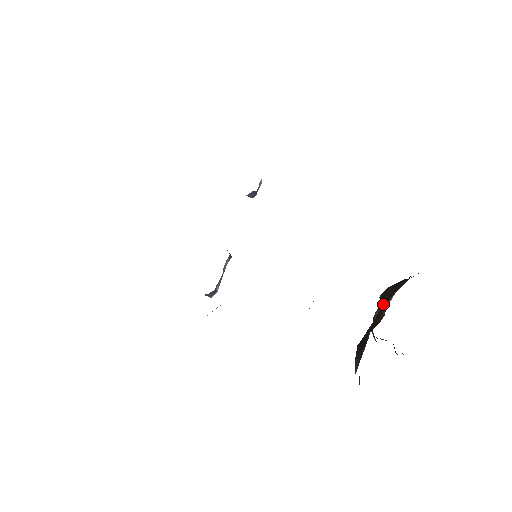
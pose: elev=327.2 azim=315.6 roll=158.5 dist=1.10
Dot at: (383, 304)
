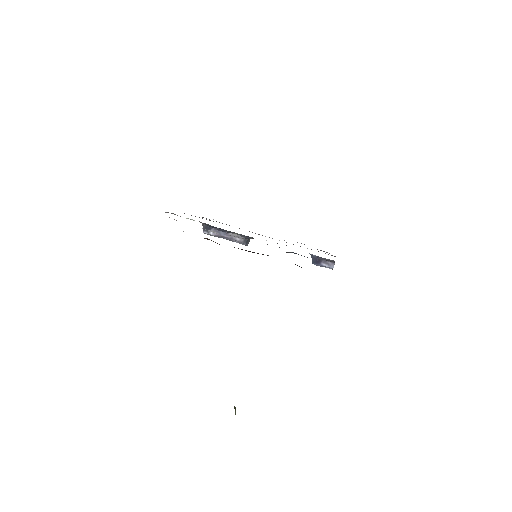
Dot at: occluded
